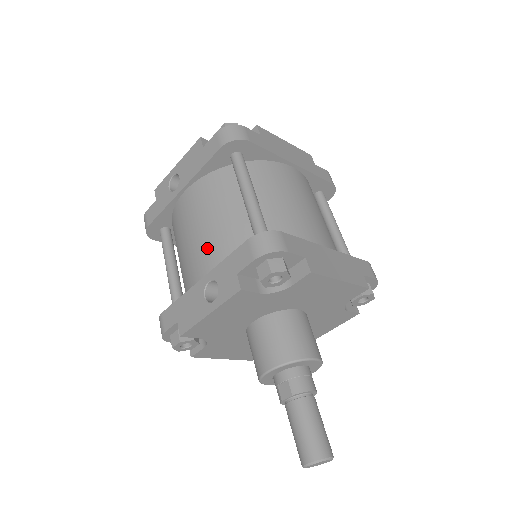
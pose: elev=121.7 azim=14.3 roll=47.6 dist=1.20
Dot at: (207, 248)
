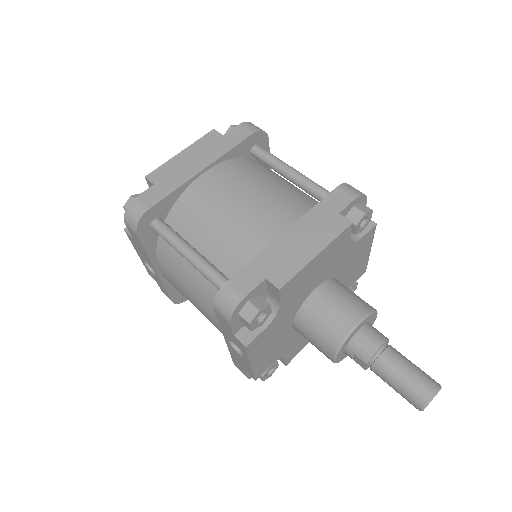
Dot at: (207, 313)
